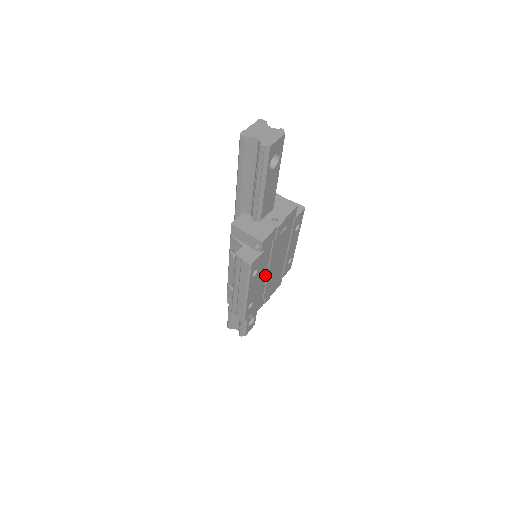
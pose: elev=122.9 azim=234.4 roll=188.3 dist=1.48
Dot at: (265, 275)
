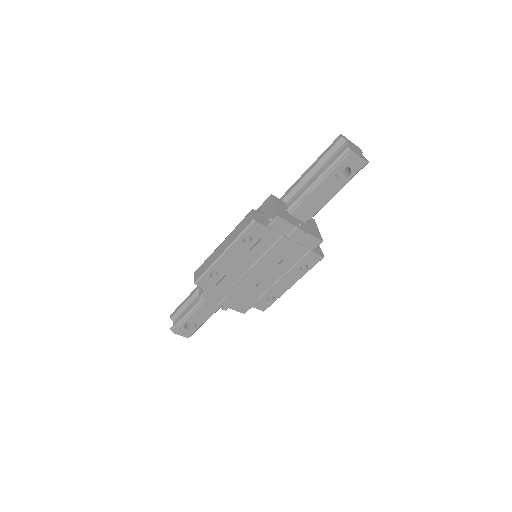
Dot at: (248, 266)
